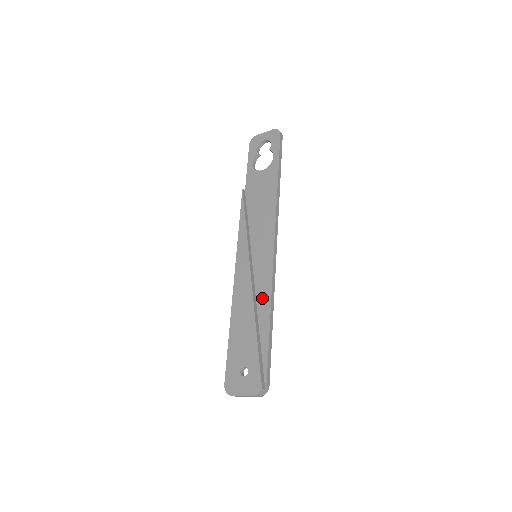
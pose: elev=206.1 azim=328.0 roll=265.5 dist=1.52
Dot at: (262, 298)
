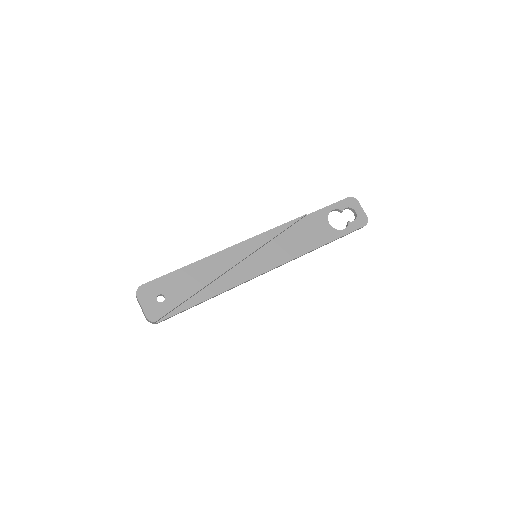
Dot at: (225, 281)
